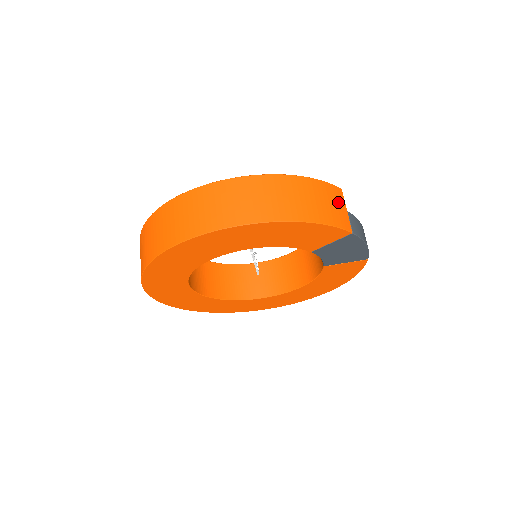
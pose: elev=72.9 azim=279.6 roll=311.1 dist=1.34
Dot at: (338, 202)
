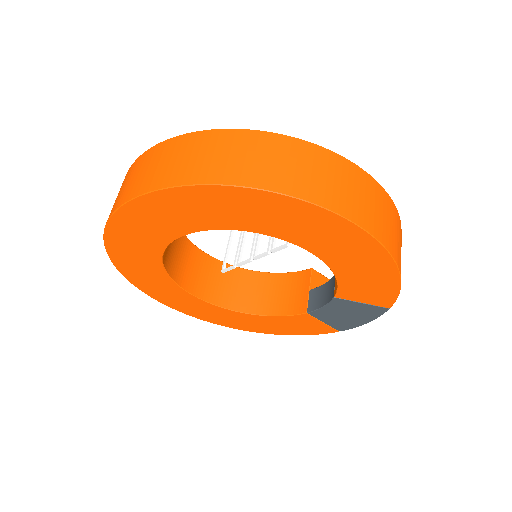
Dot at: occluded
